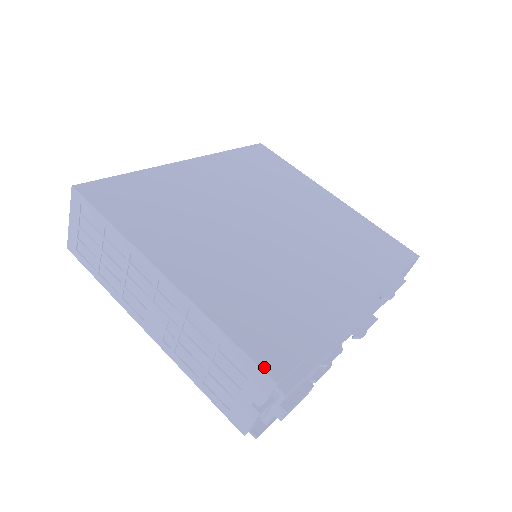
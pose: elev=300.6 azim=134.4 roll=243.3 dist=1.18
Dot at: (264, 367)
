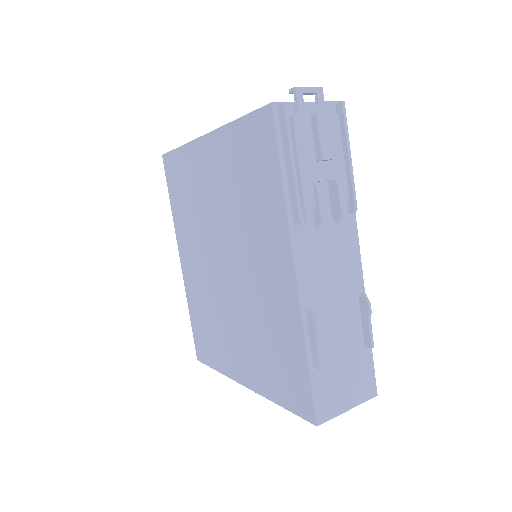
Dot at: occluded
